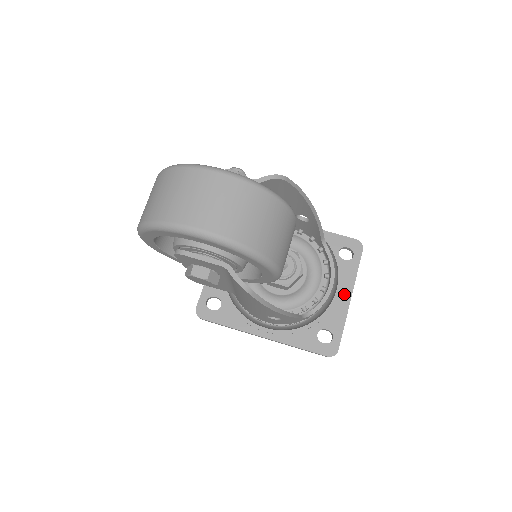
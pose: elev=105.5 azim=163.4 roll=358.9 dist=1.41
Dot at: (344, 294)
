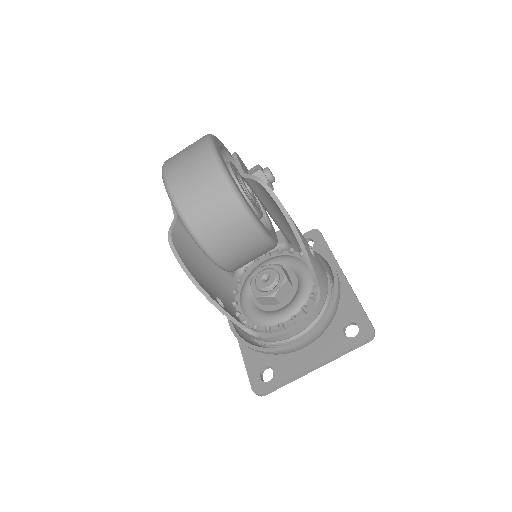
Dot at: (313, 358)
